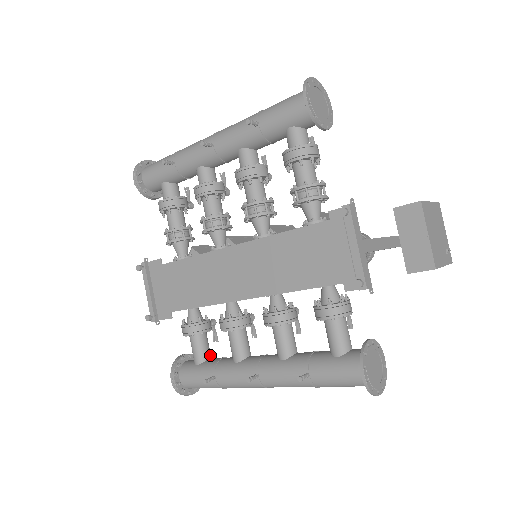
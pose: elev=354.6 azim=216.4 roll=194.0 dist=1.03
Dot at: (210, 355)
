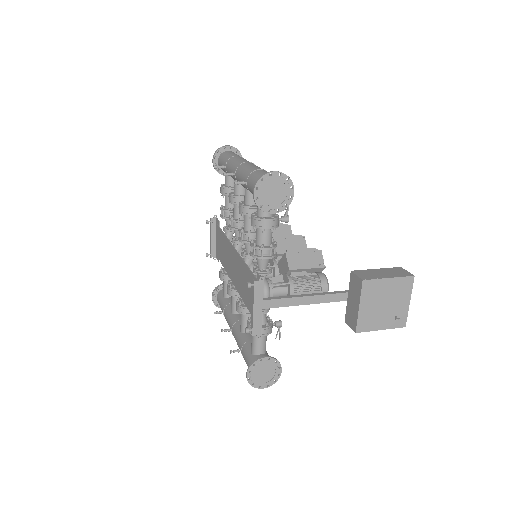
Dot at: occluded
